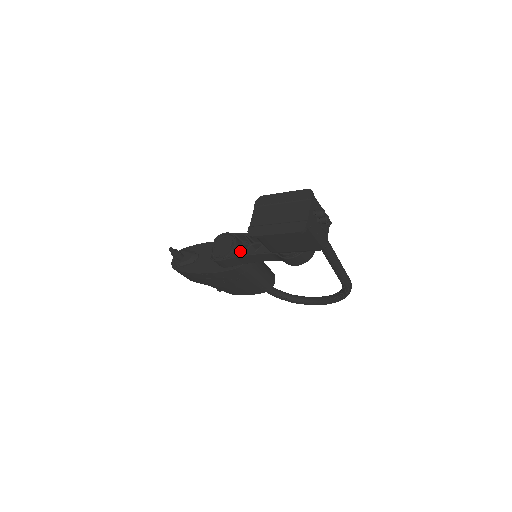
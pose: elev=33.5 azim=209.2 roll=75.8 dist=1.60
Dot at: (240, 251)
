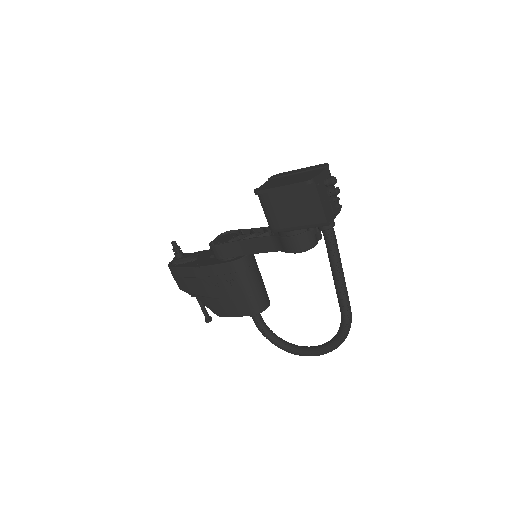
Dot at: occluded
